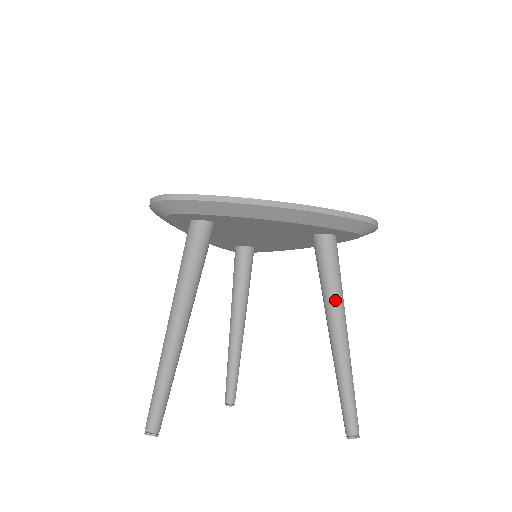
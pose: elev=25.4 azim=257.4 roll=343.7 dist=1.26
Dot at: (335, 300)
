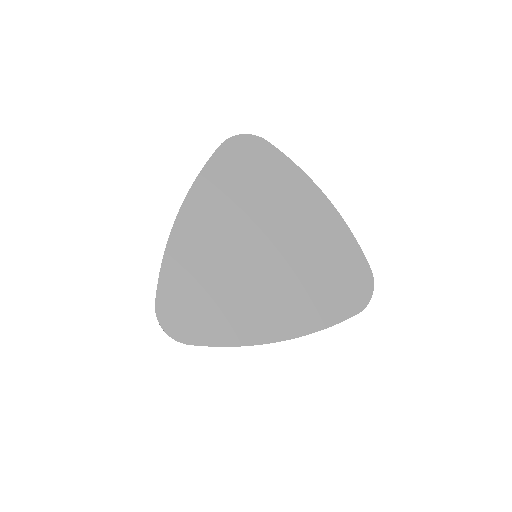
Dot at: occluded
